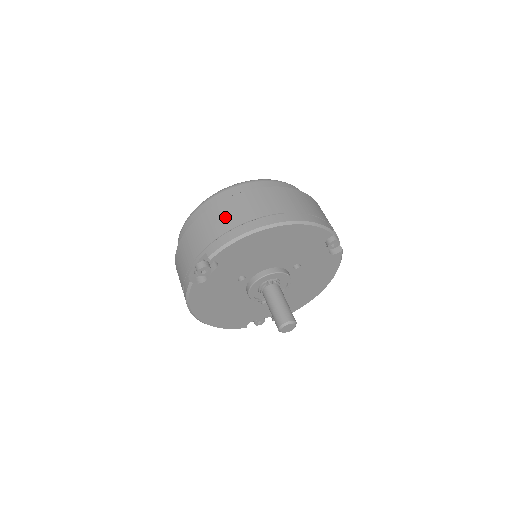
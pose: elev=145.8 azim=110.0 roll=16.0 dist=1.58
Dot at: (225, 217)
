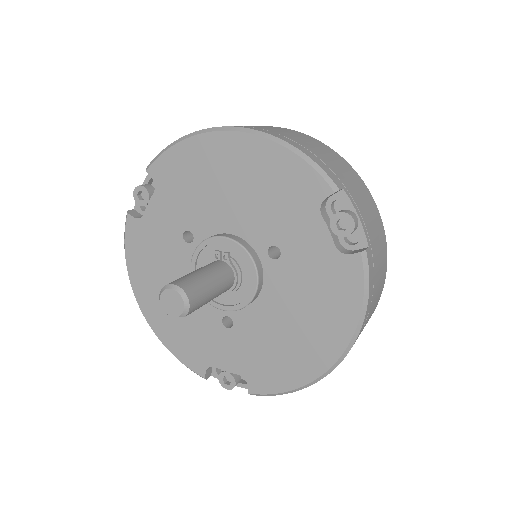
Dot at: occluded
